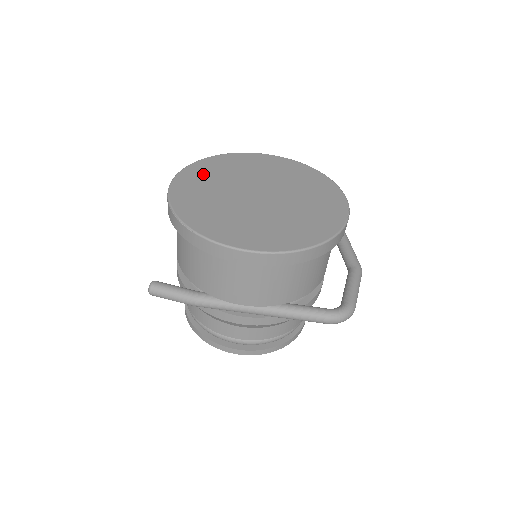
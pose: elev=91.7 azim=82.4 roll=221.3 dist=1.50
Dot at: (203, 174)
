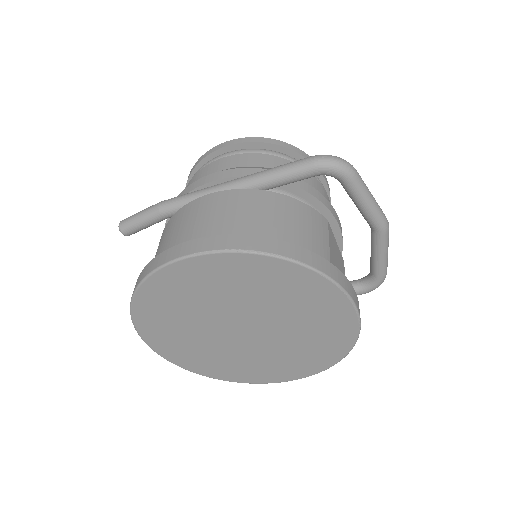
Dot at: (162, 326)
